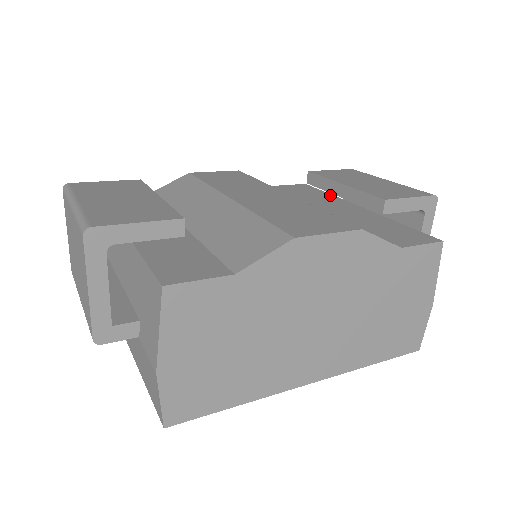
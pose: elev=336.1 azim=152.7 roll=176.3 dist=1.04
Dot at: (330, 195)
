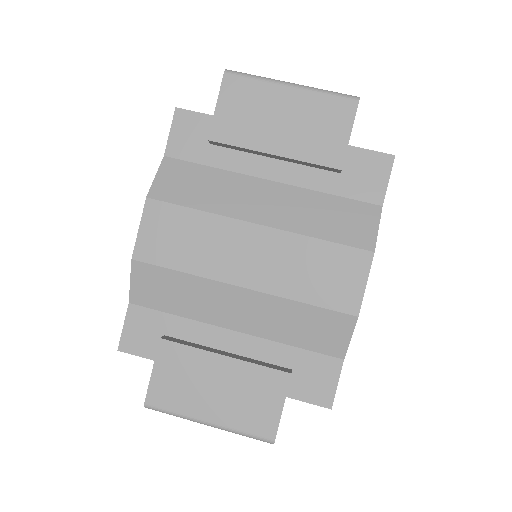
Dot at: occluded
